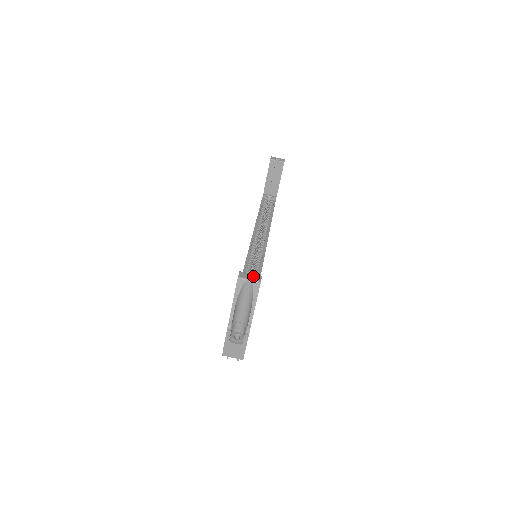
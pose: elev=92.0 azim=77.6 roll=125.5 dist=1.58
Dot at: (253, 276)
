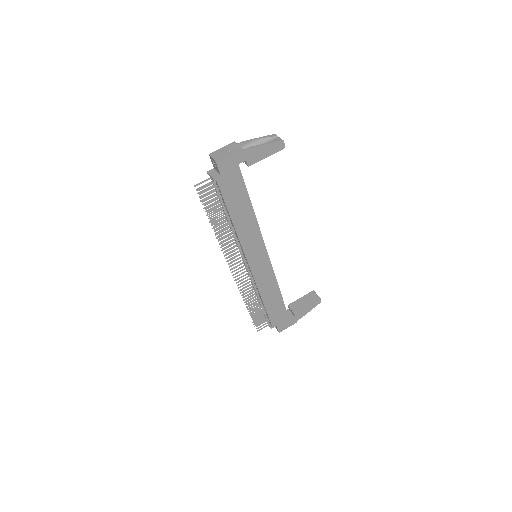
Dot at: occluded
